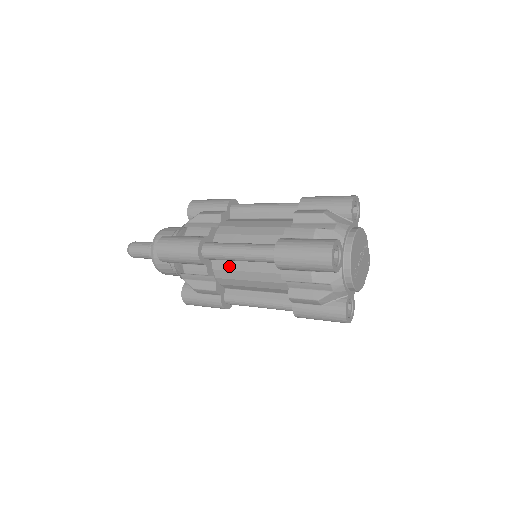
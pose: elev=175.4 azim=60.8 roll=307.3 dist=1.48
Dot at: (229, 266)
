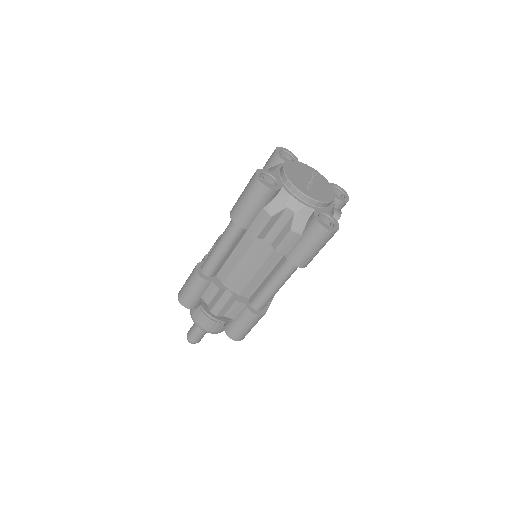
Dot at: (229, 269)
